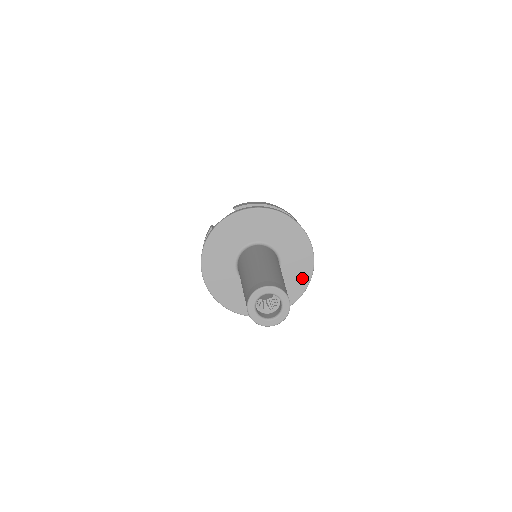
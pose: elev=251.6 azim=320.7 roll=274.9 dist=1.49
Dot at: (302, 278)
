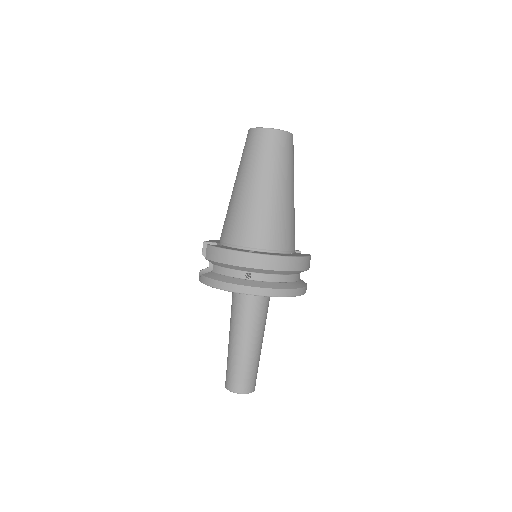
Dot at: occluded
